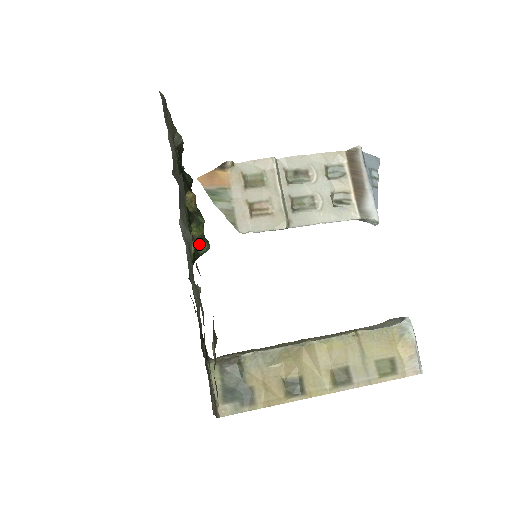
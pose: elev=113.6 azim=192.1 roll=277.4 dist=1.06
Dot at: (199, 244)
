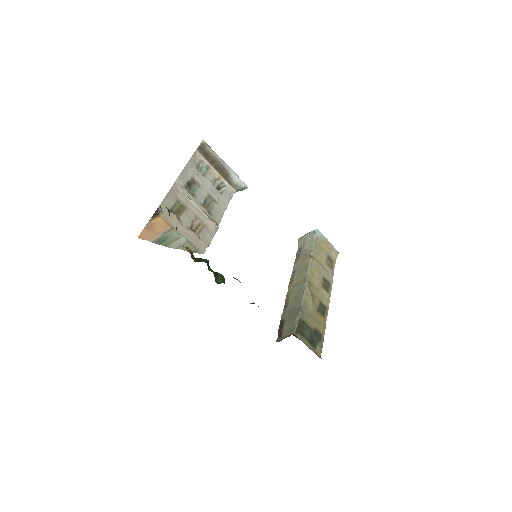
Dot at: (219, 279)
